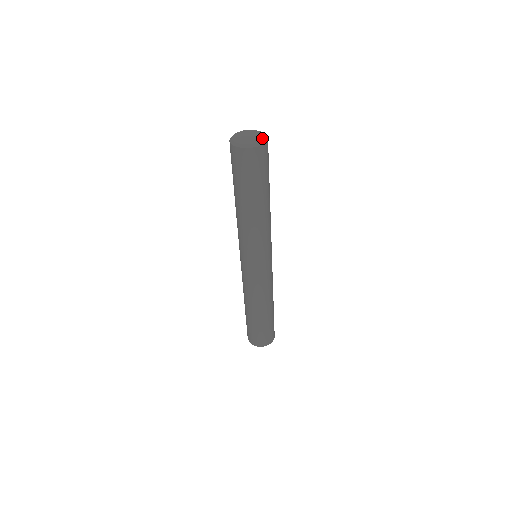
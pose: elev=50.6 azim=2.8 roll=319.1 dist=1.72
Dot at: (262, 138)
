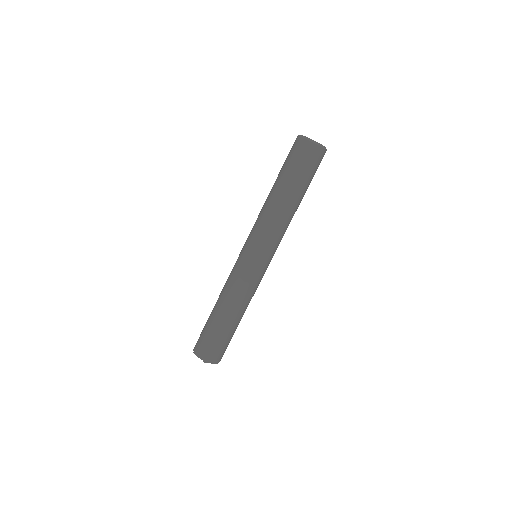
Dot at: (321, 144)
